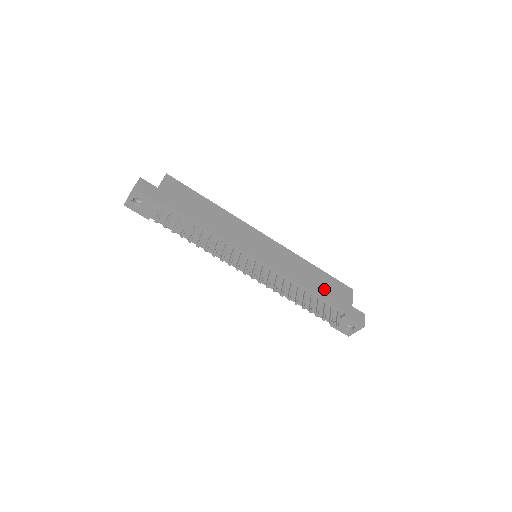
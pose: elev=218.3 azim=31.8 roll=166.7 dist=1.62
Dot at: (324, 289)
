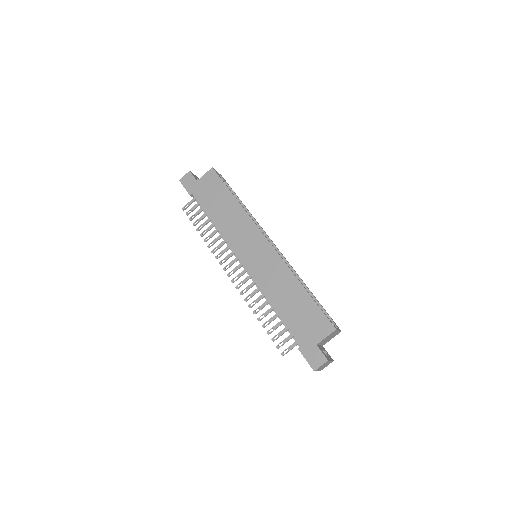
Dot at: (294, 313)
